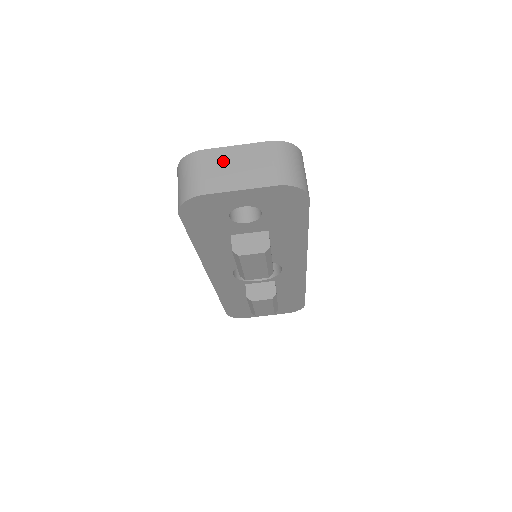
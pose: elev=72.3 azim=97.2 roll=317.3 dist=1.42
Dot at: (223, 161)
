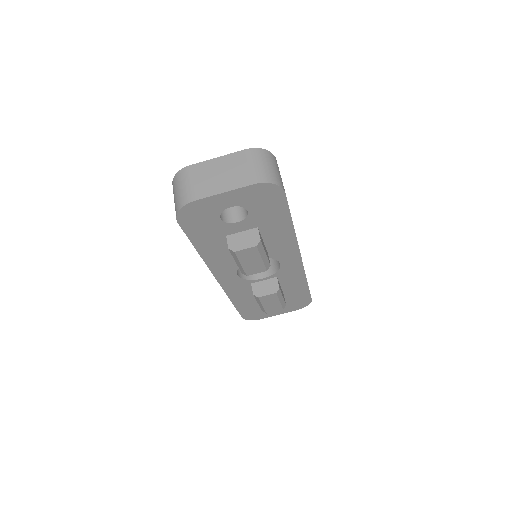
Dot at: (208, 172)
